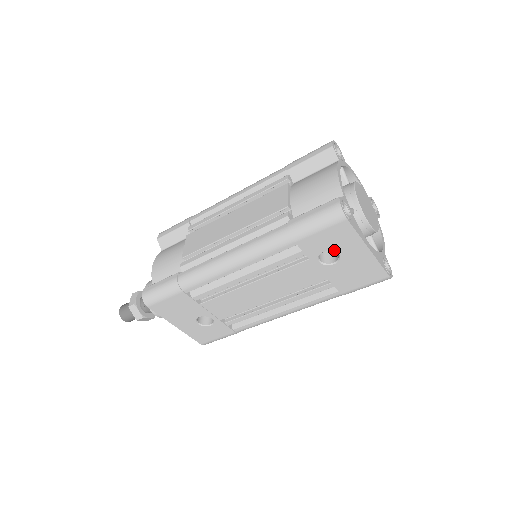
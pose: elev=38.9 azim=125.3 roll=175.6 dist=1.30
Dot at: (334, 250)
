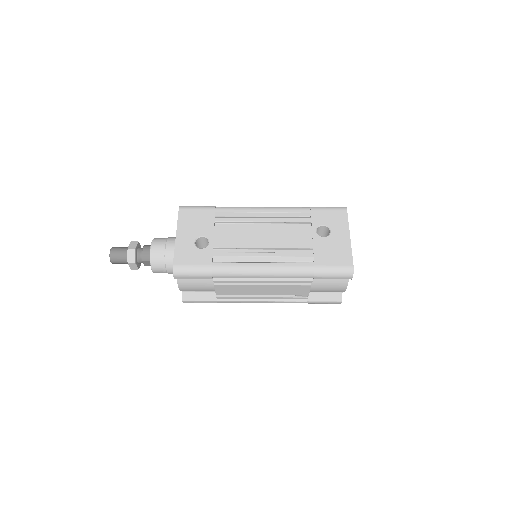
Dot at: (329, 227)
